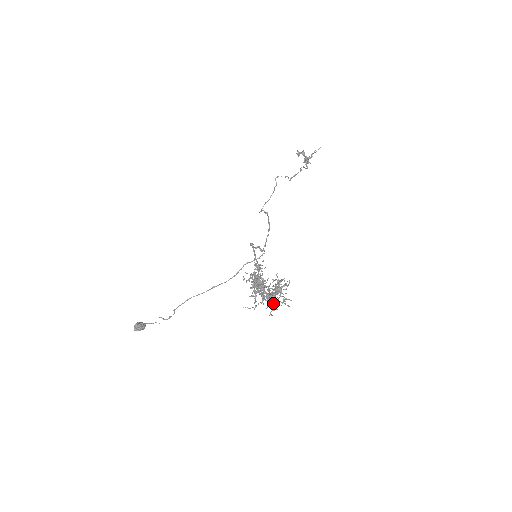
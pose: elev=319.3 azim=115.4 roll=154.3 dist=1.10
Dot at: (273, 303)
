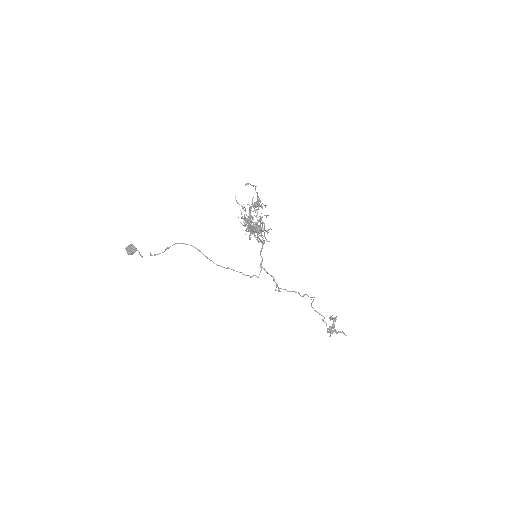
Dot at: (249, 223)
